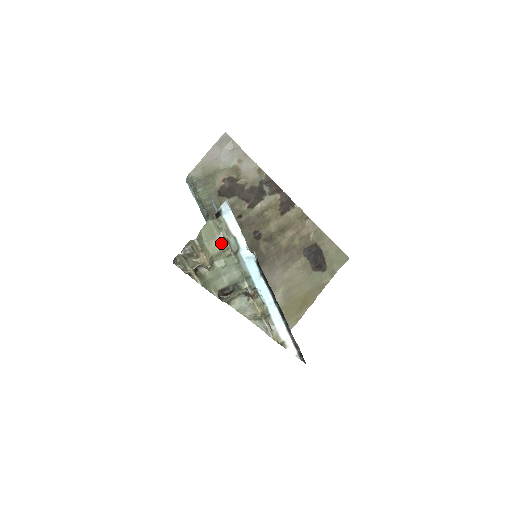
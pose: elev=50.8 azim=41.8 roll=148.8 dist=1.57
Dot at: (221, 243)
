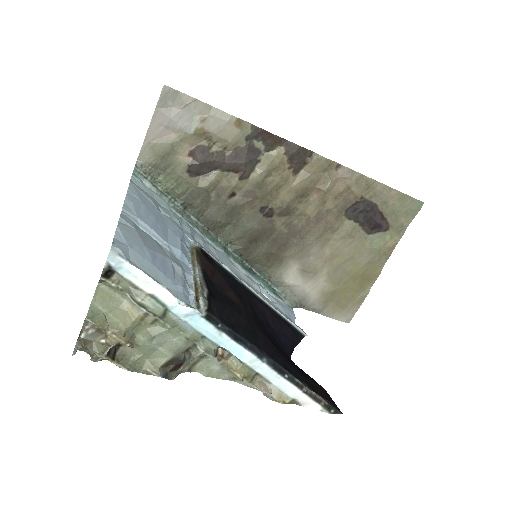
Dot at: (133, 309)
